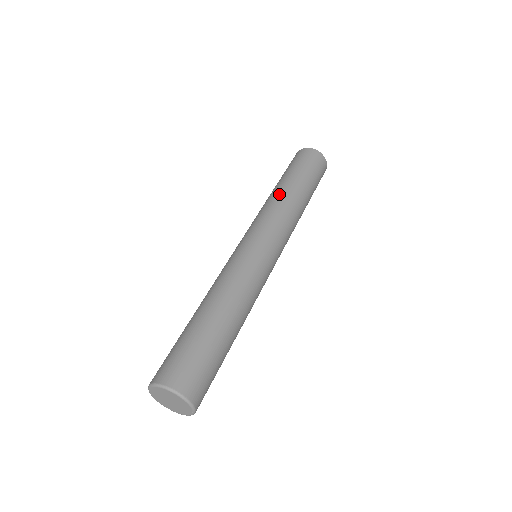
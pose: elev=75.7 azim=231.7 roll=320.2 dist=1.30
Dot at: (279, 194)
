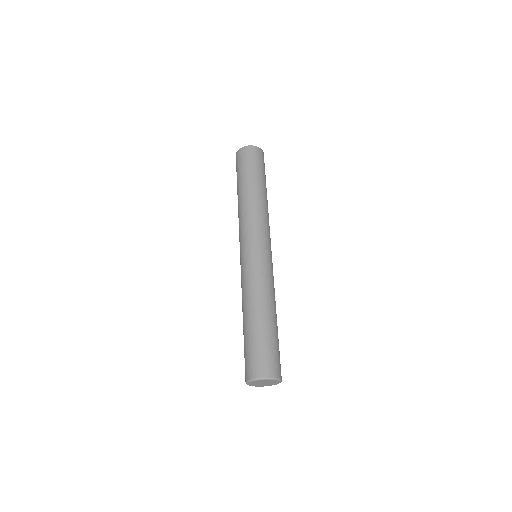
Dot at: (242, 203)
